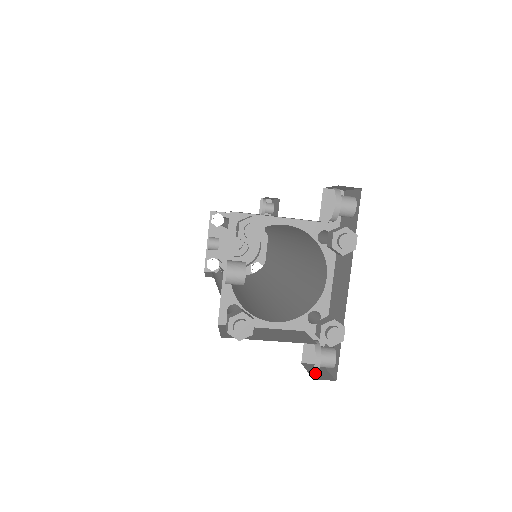
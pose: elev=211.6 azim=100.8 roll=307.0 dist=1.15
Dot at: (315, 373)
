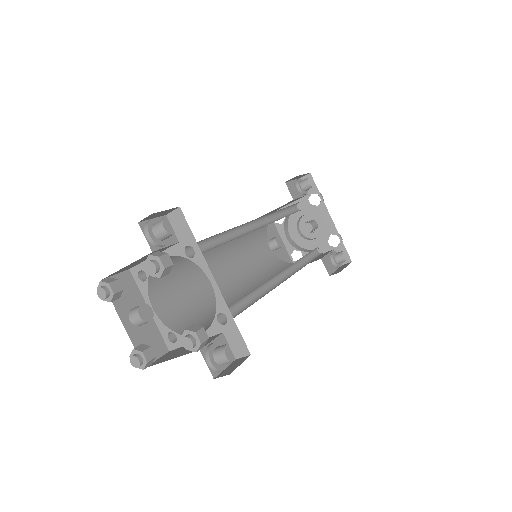
Dot at: (227, 370)
